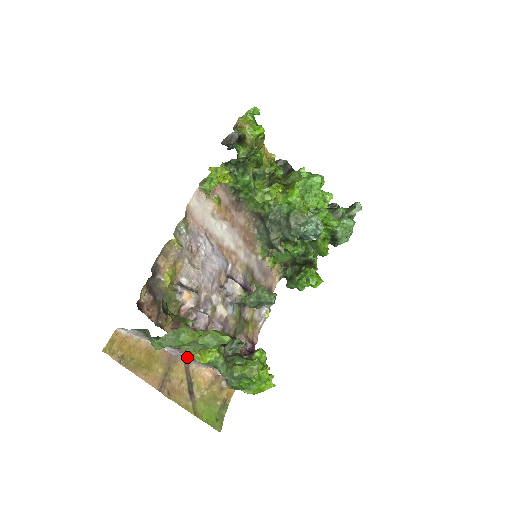
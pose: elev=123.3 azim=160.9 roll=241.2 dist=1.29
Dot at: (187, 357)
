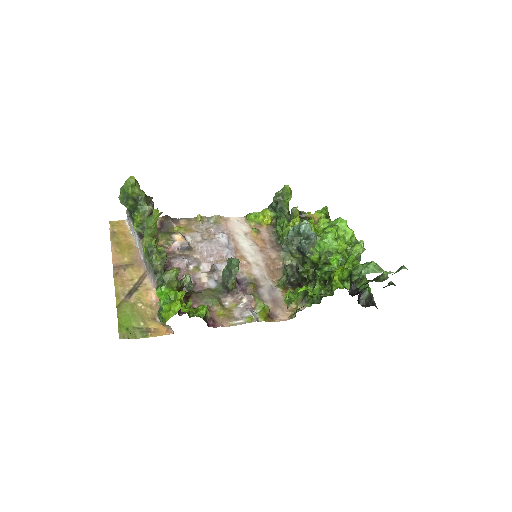
Dot at: (145, 260)
